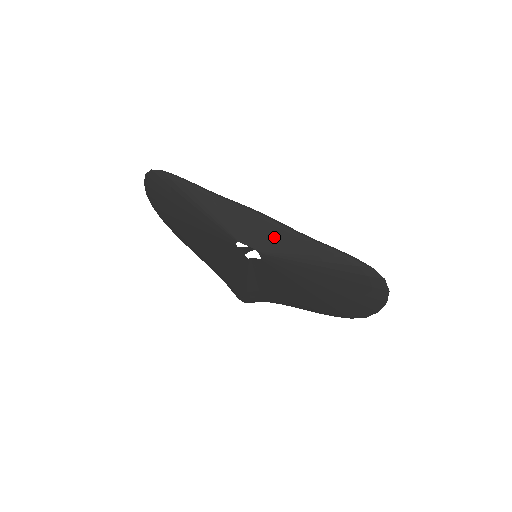
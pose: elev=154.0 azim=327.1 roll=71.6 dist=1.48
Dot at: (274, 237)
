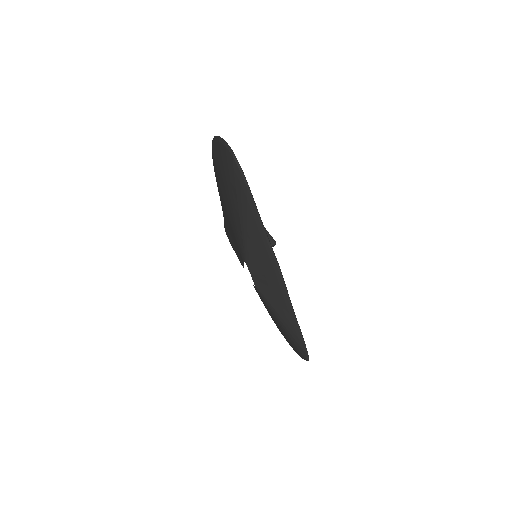
Dot at: (273, 290)
